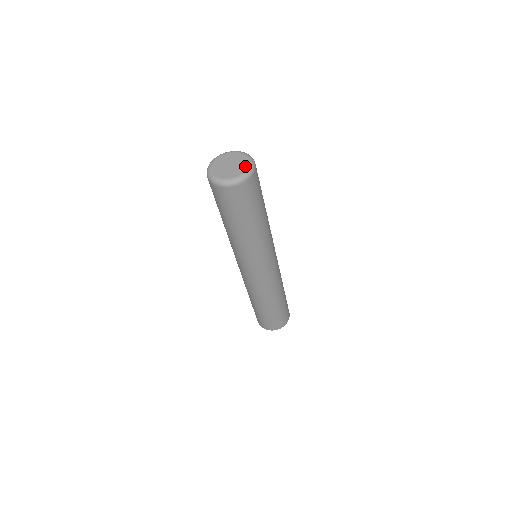
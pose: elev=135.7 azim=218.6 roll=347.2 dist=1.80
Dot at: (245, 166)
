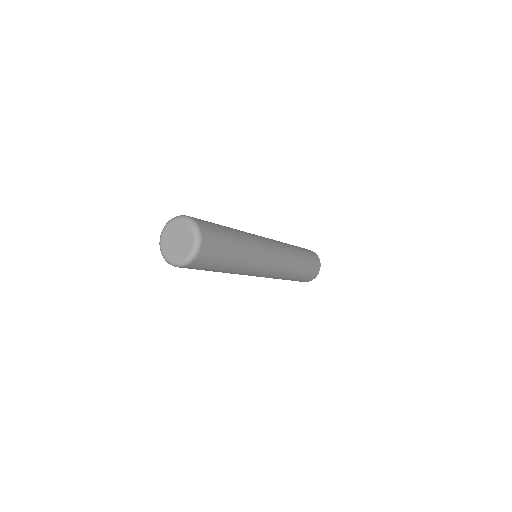
Dot at: (182, 256)
